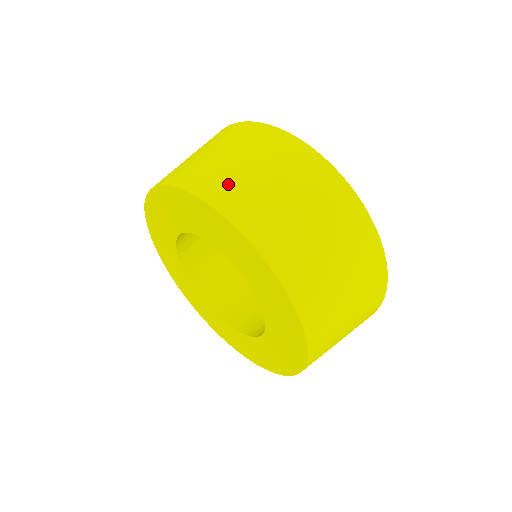
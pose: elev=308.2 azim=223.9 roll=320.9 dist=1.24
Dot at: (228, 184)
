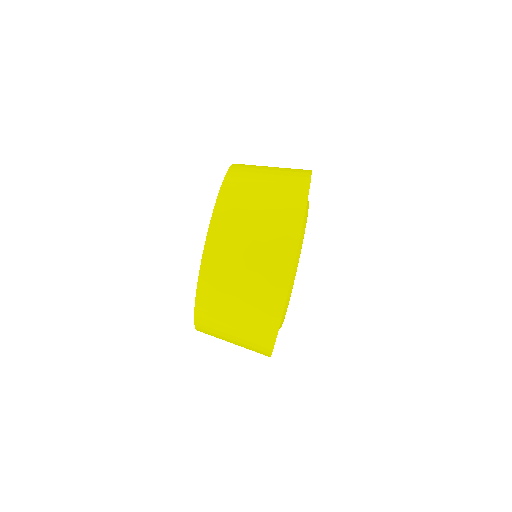
Dot at: (231, 230)
